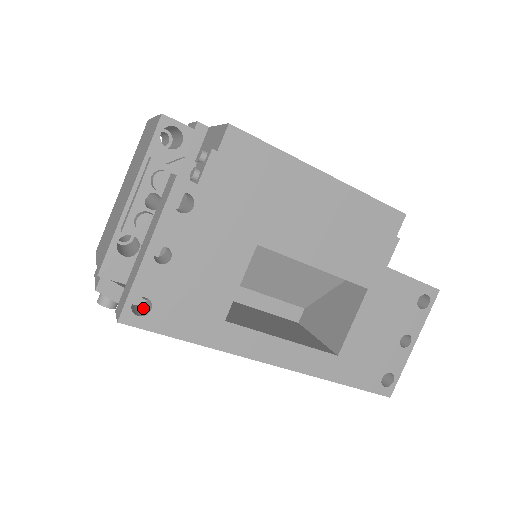
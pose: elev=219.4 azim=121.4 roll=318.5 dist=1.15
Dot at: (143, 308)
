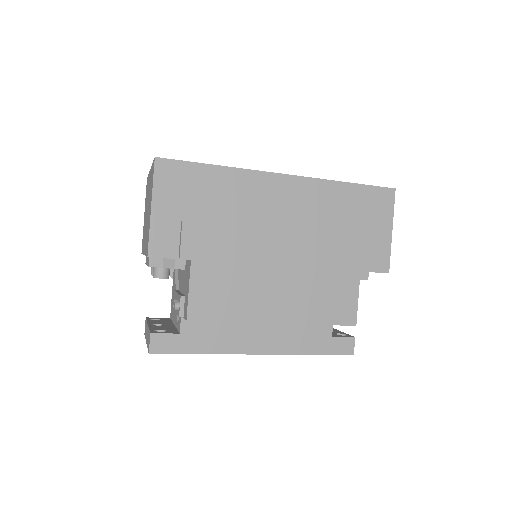
Dot at: occluded
